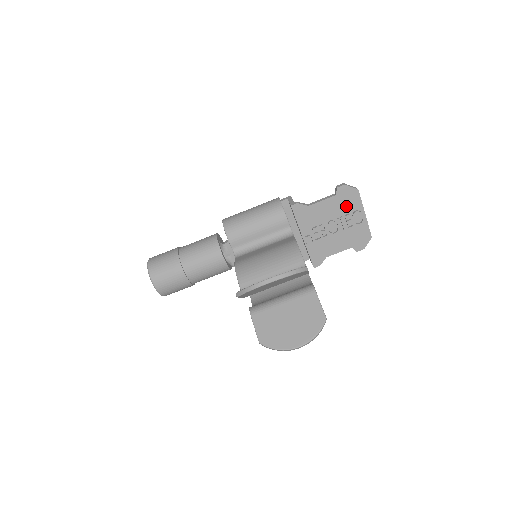
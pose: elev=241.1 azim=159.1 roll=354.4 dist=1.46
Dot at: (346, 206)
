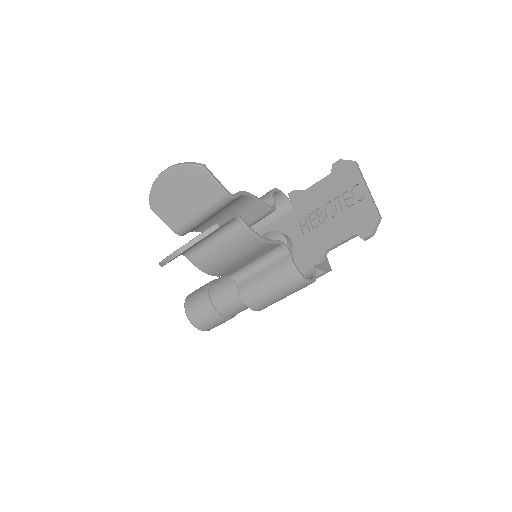
Dot at: (343, 183)
